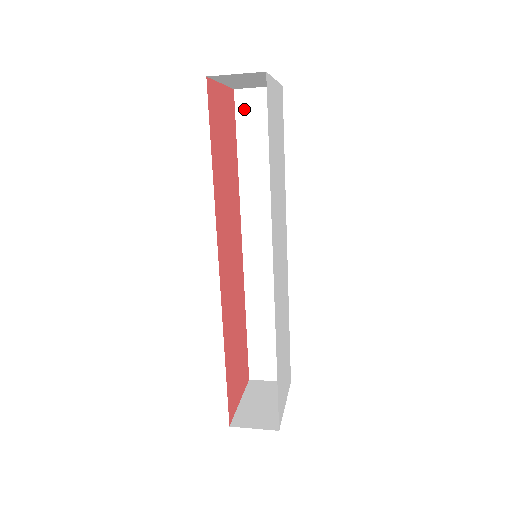
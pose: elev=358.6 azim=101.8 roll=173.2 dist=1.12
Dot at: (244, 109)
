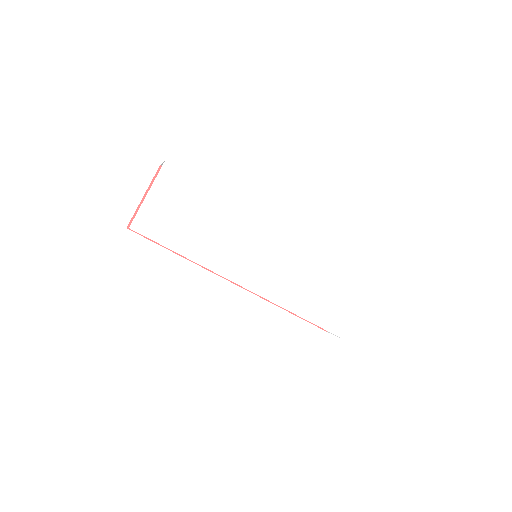
Dot at: occluded
